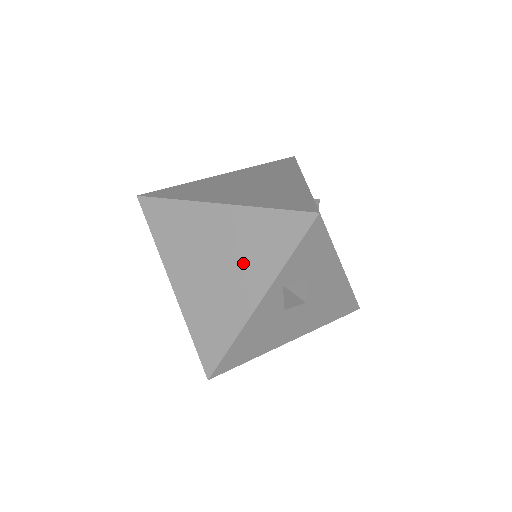
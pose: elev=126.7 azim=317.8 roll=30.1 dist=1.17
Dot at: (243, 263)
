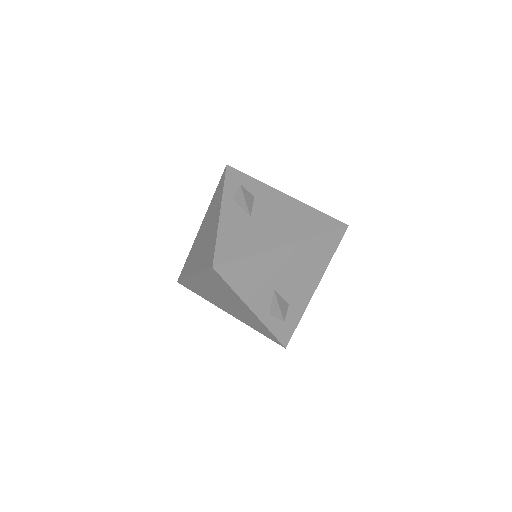
Dot at: (212, 216)
